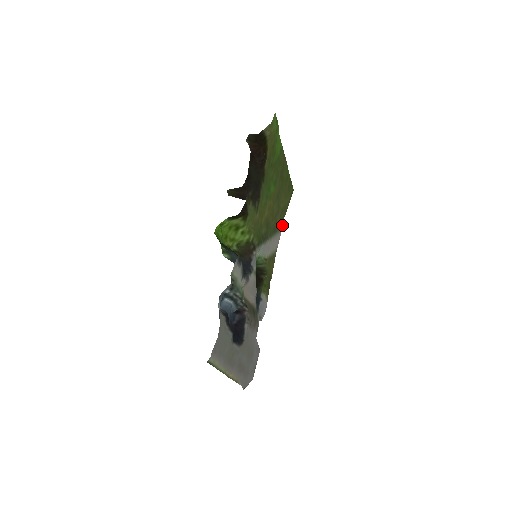
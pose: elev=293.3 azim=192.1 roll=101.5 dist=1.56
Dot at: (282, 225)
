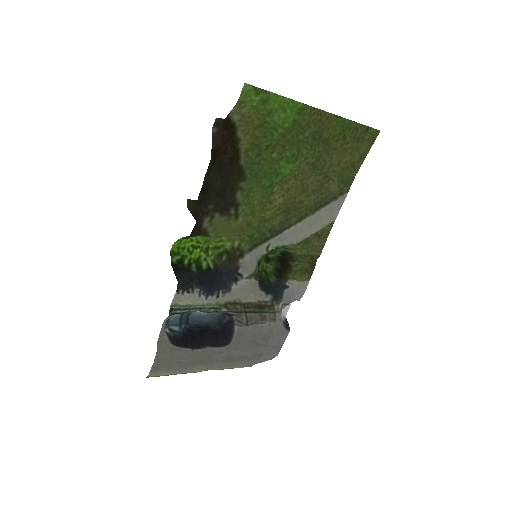
Dot at: (350, 186)
